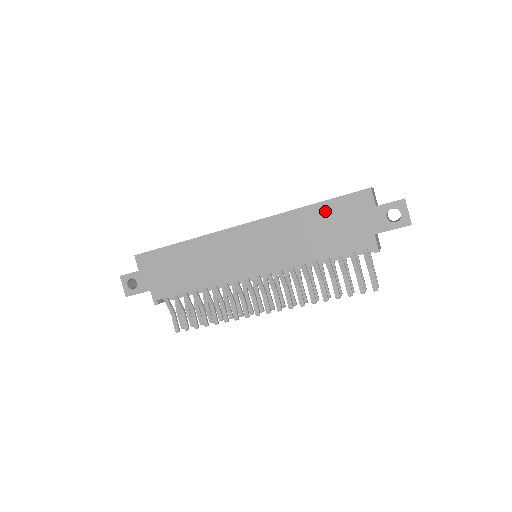
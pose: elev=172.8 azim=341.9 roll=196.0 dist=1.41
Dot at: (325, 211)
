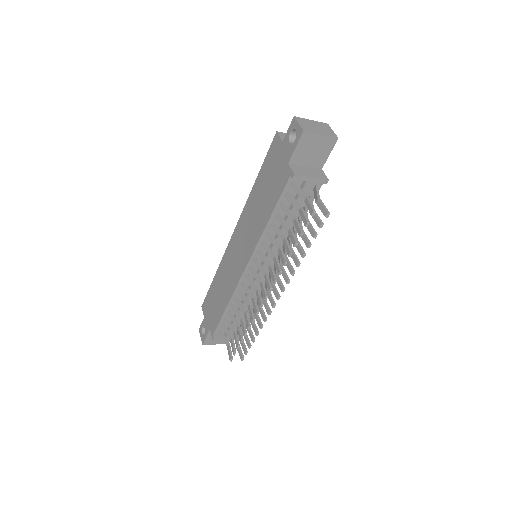
Dot at: (262, 177)
